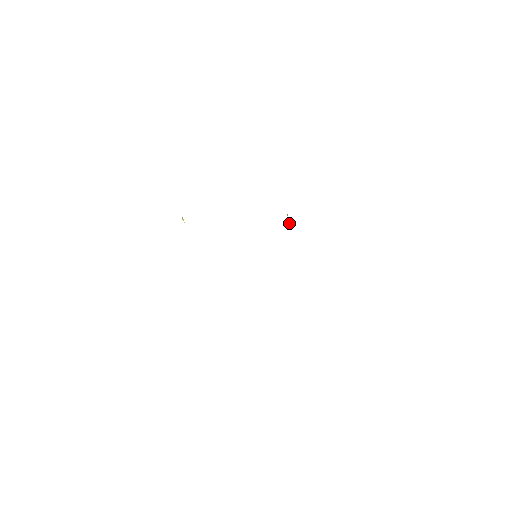
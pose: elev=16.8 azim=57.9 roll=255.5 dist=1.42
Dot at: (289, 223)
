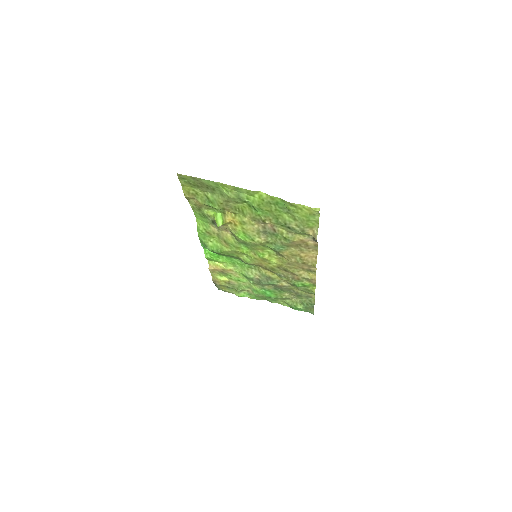
Dot at: (222, 267)
